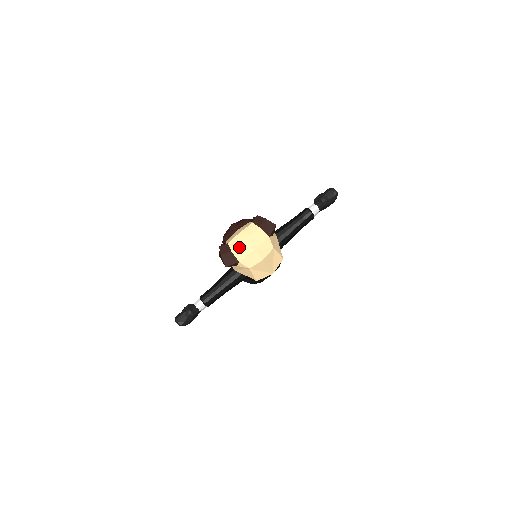
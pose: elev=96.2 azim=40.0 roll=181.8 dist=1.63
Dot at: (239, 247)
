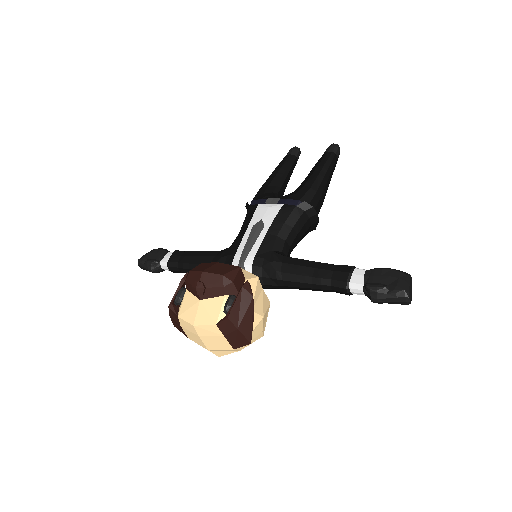
Dot at: (190, 333)
